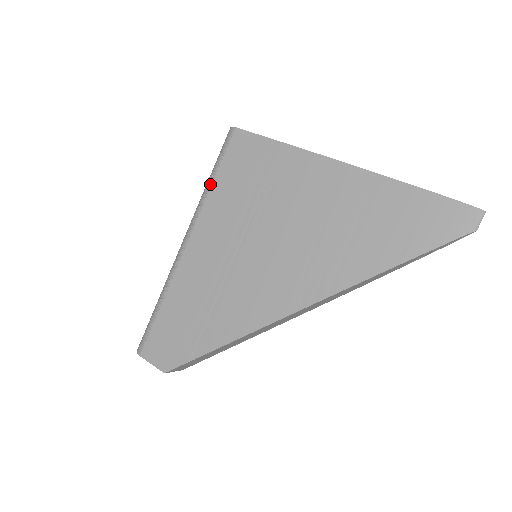
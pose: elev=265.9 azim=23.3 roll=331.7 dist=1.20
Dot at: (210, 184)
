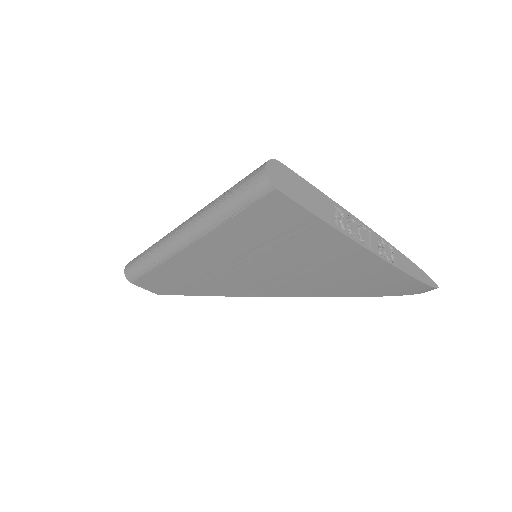
Dot at: (227, 218)
